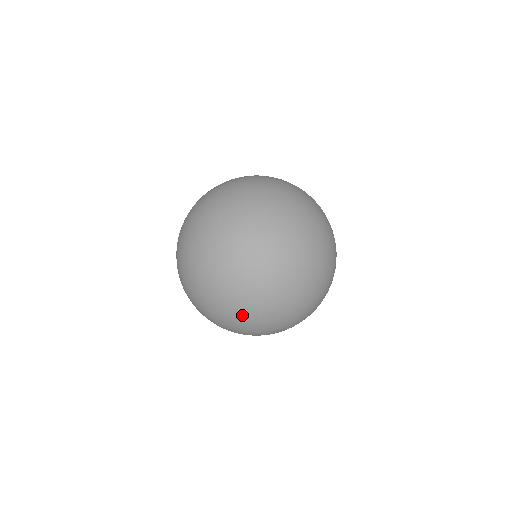
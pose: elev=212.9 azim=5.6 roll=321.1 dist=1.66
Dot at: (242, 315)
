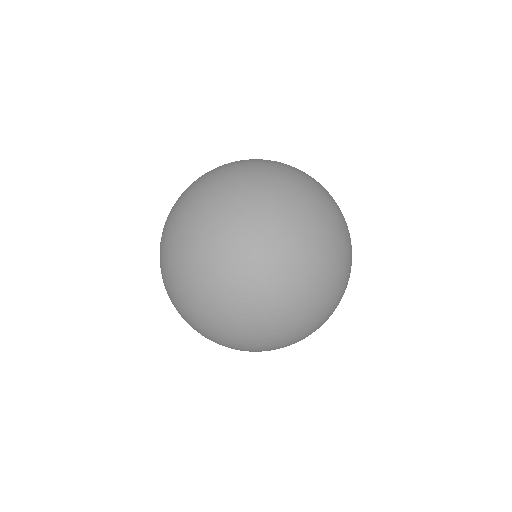
Dot at: (326, 292)
